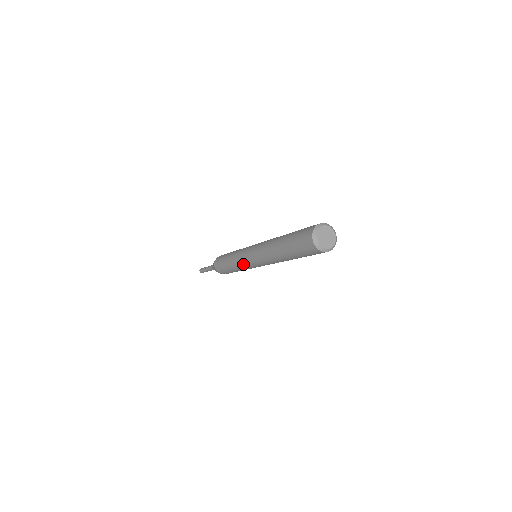
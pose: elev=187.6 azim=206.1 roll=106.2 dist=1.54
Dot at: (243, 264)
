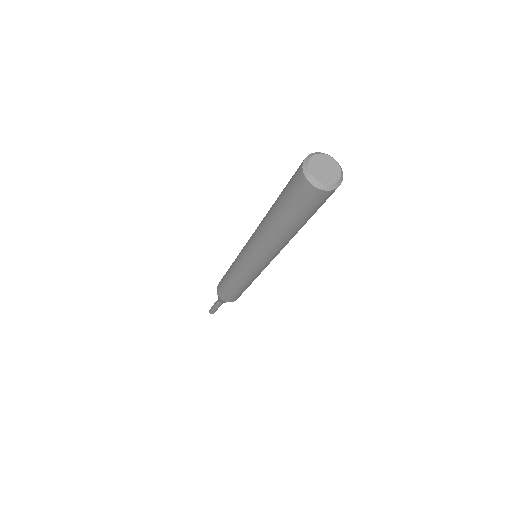
Dot at: (237, 262)
